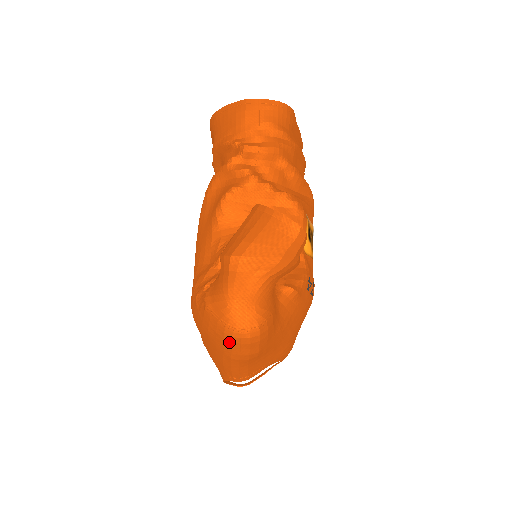
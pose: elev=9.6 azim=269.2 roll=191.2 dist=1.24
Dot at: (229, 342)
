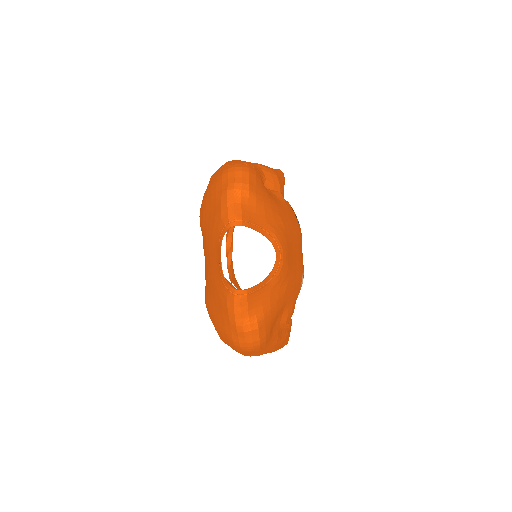
Dot at: (226, 175)
